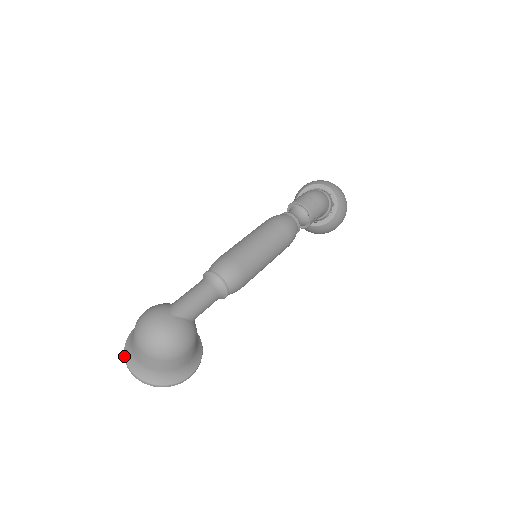
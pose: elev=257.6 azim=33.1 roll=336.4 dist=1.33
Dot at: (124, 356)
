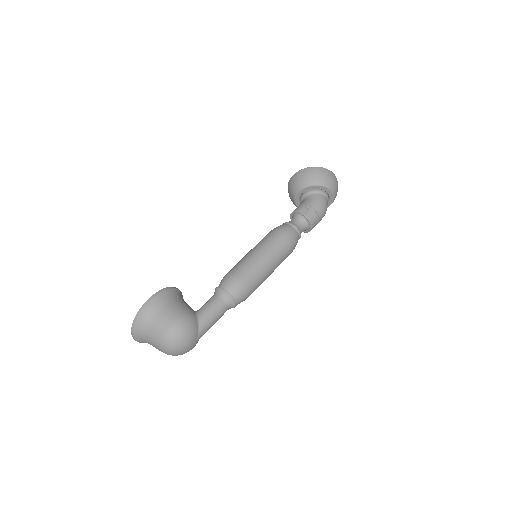
Dot at: (134, 326)
